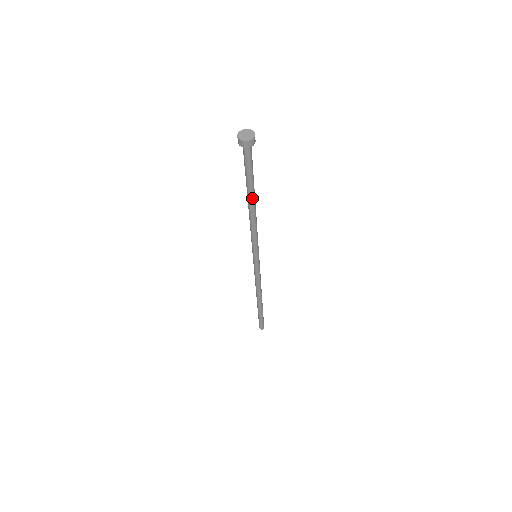
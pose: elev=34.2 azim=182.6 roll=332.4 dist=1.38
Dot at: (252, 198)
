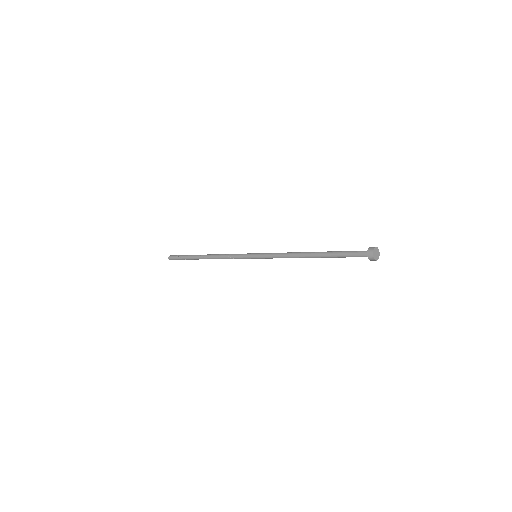
Dot at: (319, 257)
